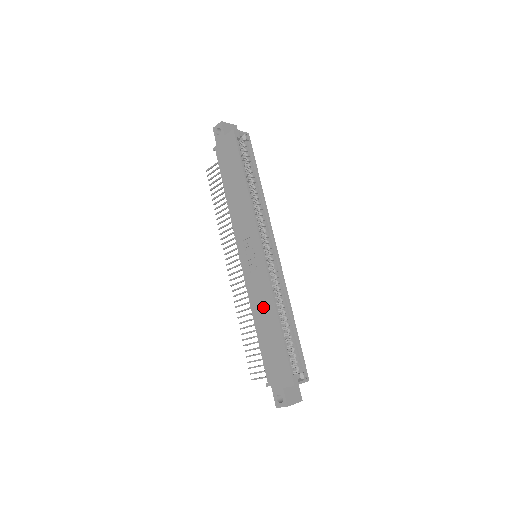
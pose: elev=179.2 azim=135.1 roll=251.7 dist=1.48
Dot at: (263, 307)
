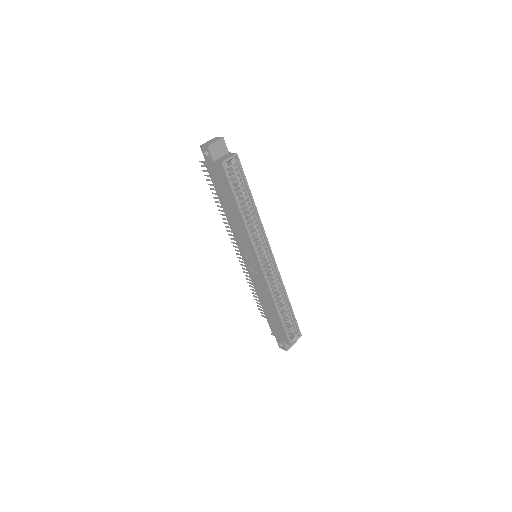
Dot at: (265, 297)
